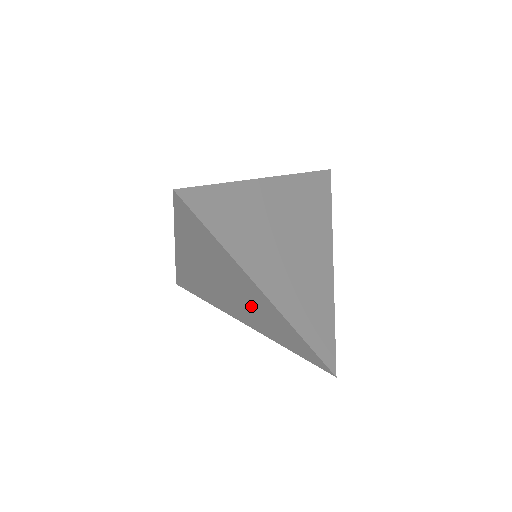
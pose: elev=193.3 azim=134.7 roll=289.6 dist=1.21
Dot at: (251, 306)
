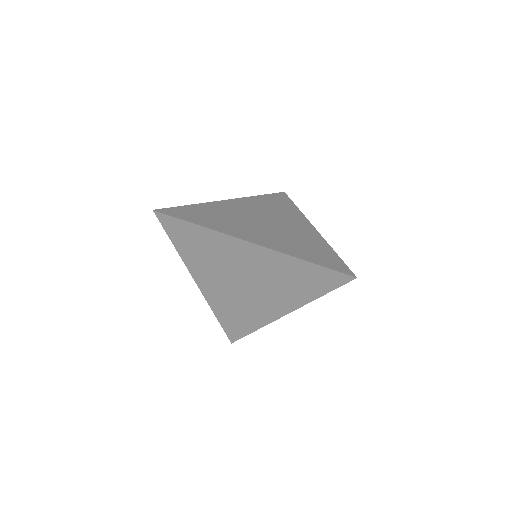
Dot at: (264, 277)
